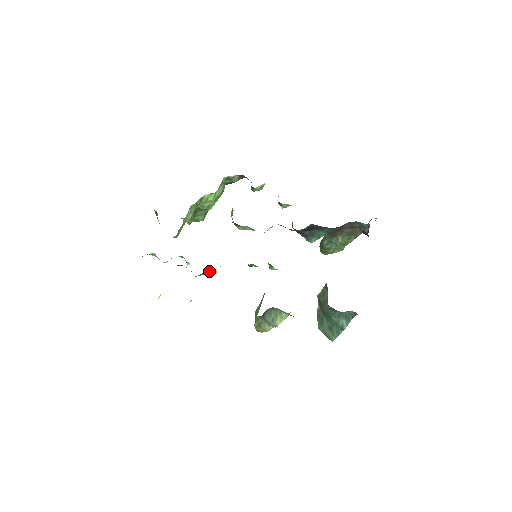
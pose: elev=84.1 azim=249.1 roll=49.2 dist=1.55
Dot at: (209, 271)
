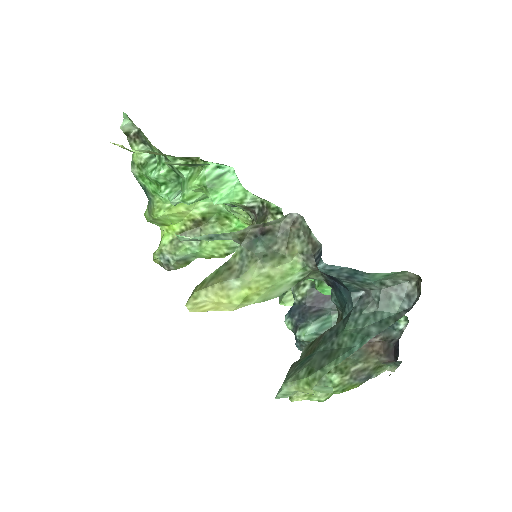
Dot at: (229, 176)
